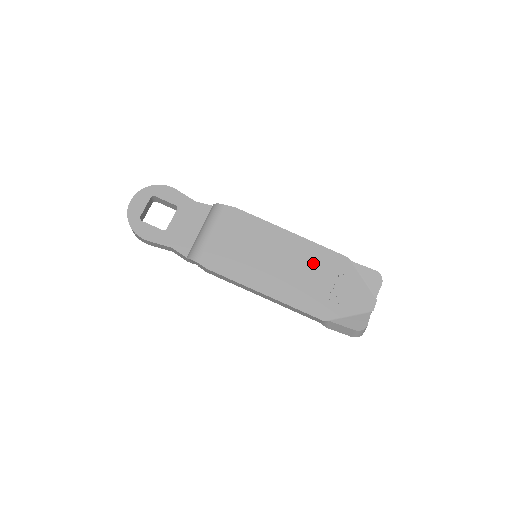
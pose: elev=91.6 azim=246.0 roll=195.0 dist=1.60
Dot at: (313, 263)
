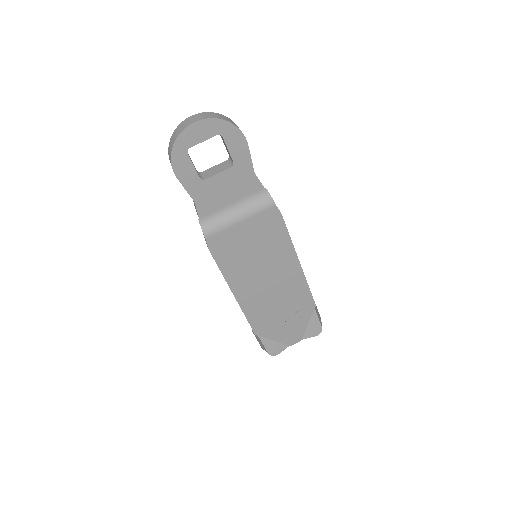
Dot at: (290, 295)
